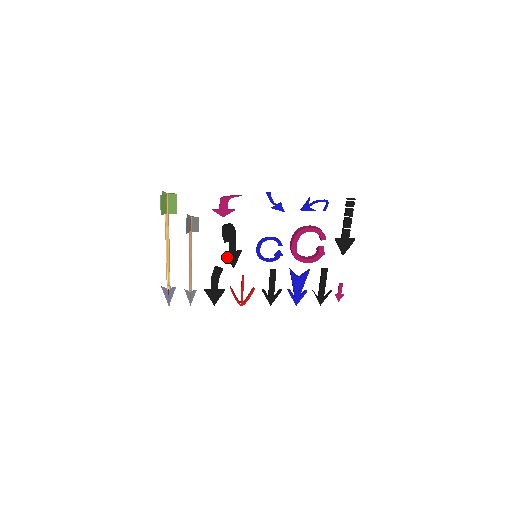
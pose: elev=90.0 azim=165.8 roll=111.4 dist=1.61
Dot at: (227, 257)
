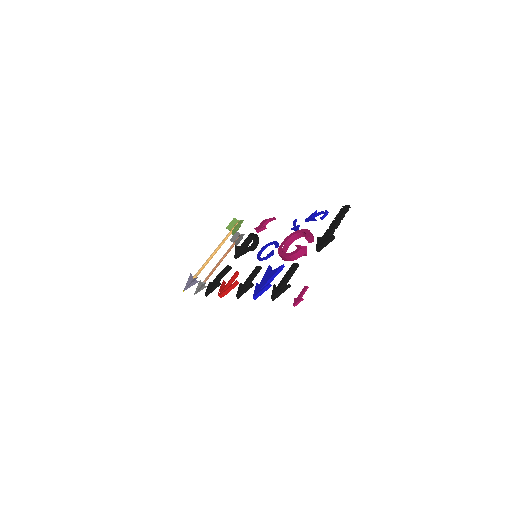
Dot at: (236, 248)
